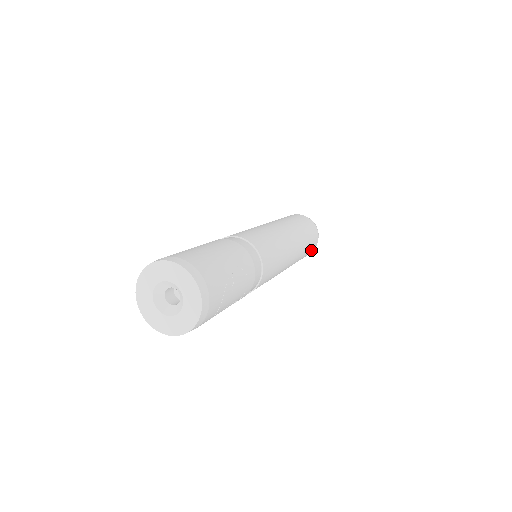
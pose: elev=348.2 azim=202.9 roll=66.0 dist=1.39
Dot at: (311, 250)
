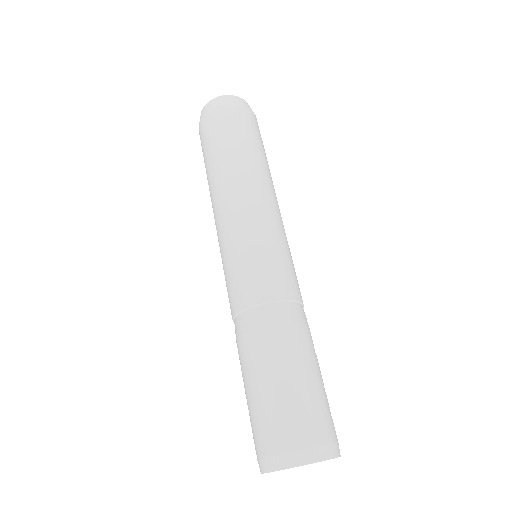
Dot at: occluded
